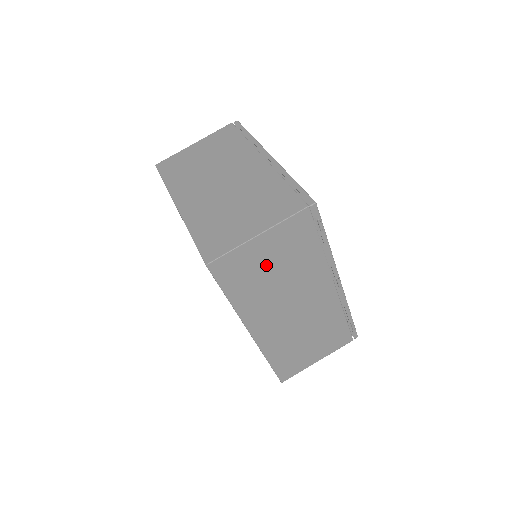
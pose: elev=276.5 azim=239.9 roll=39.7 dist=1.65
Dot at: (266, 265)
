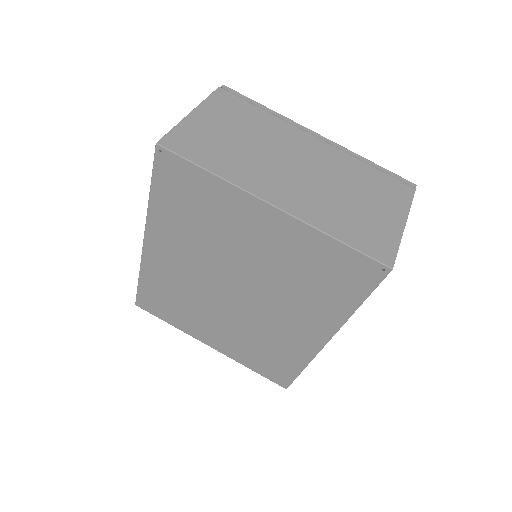
Dot at: occluded
